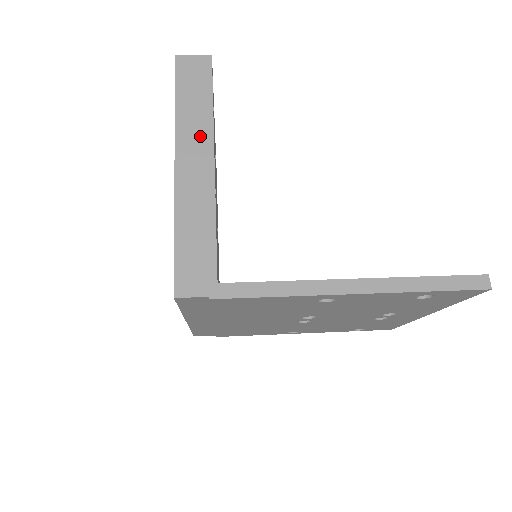
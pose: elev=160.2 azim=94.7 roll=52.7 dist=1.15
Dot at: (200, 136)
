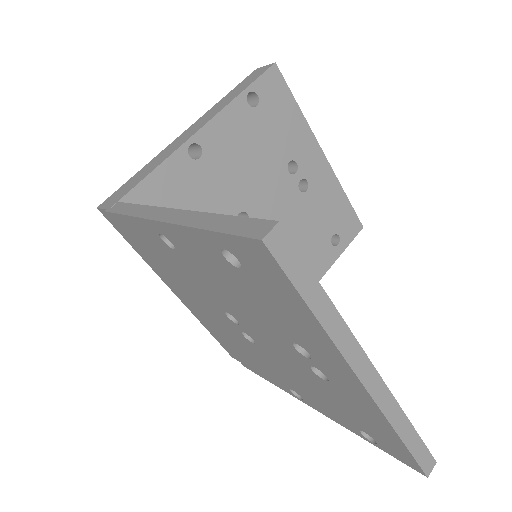
Dot at: (213, 113)
